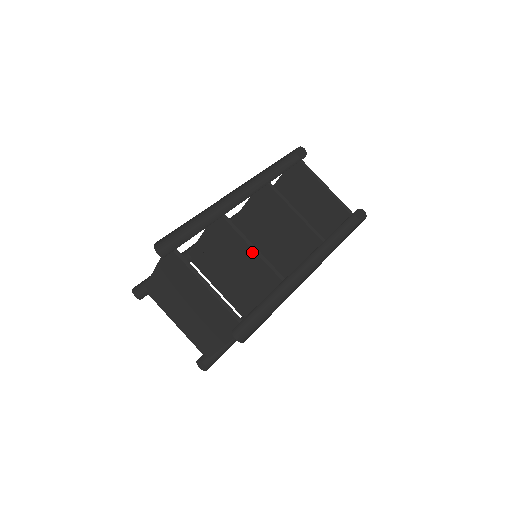
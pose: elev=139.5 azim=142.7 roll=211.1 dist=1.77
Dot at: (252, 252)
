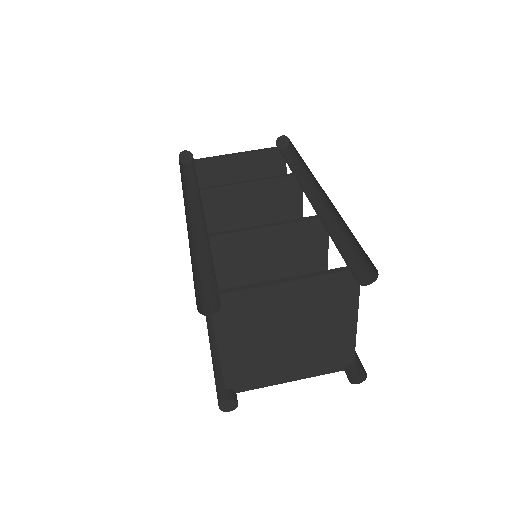
Dot at: occluded
